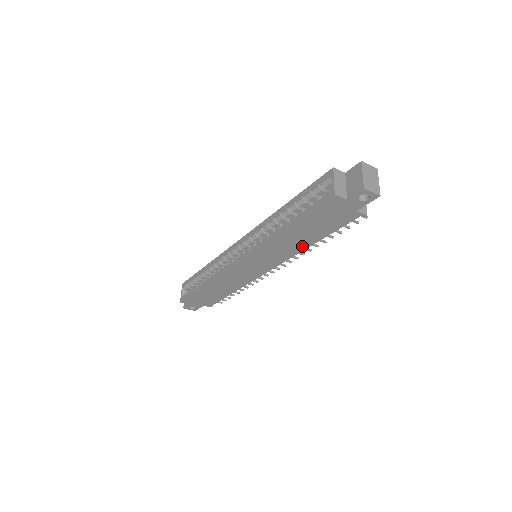
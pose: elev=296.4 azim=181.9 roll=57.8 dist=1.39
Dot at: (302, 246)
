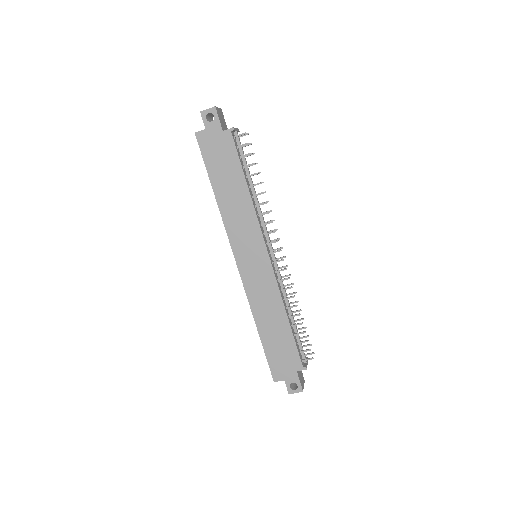
Dot at: (246, 199)
